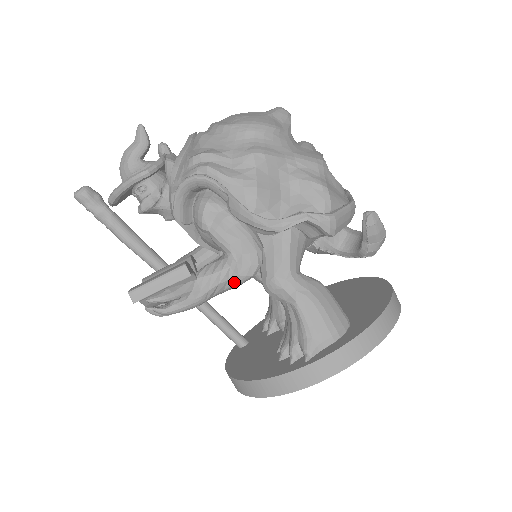
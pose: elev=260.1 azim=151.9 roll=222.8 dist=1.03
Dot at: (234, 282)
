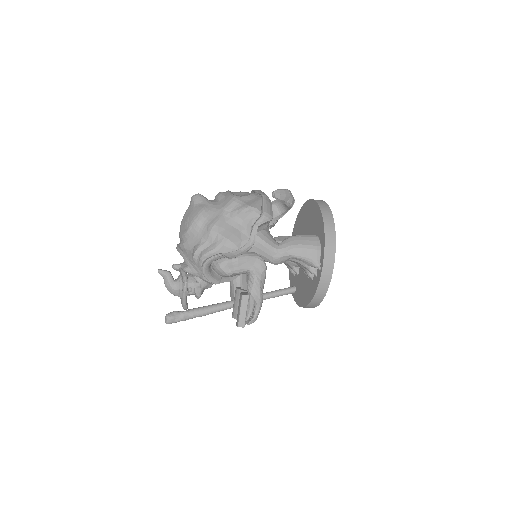
Dot at: (263, 278)
